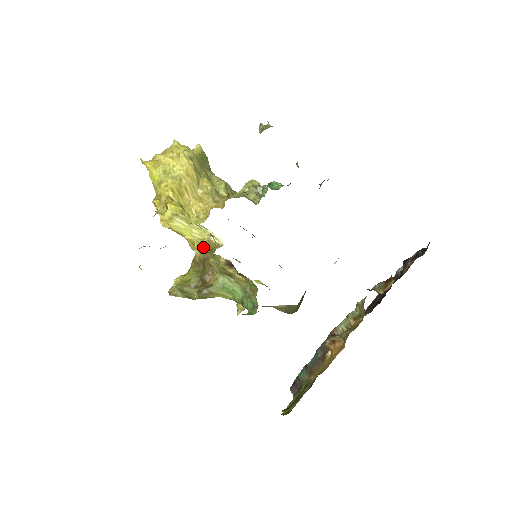
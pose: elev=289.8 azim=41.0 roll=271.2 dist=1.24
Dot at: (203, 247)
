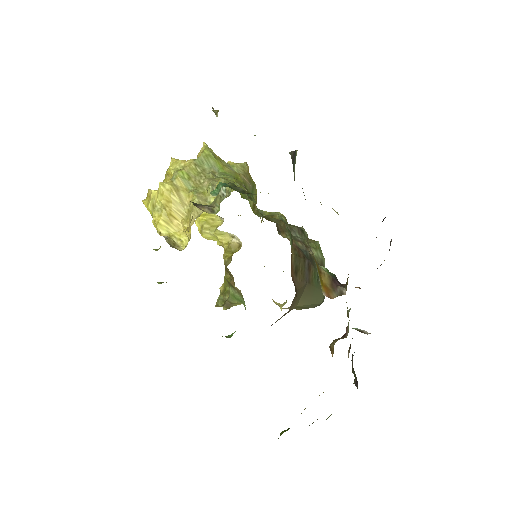
Dot at: (227, 252)
